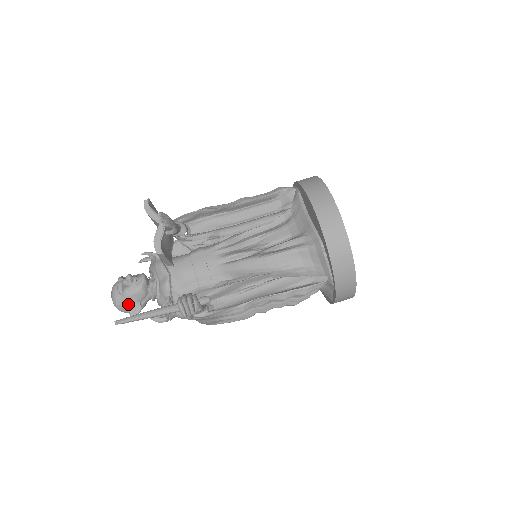
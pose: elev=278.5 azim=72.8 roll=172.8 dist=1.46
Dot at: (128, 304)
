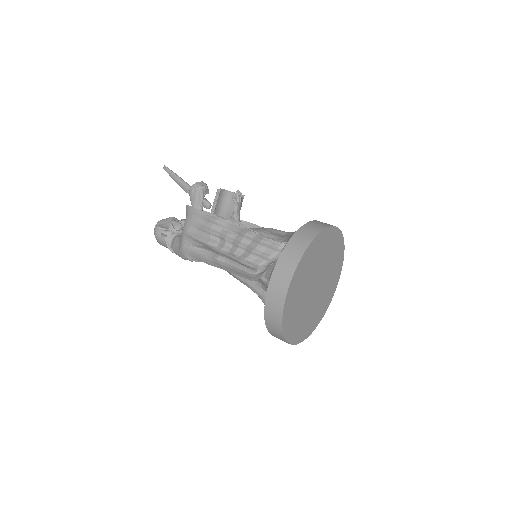
Dot at: (164, 224)
